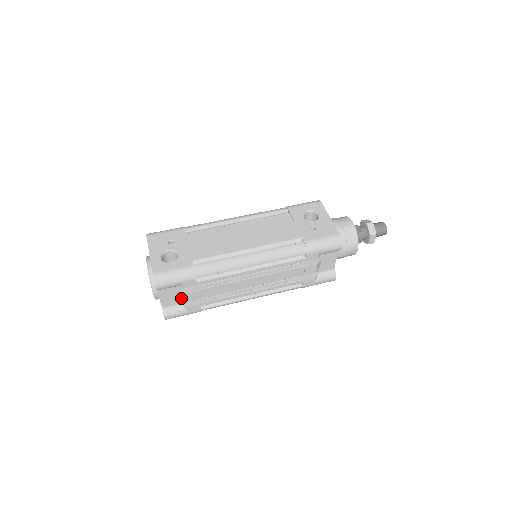
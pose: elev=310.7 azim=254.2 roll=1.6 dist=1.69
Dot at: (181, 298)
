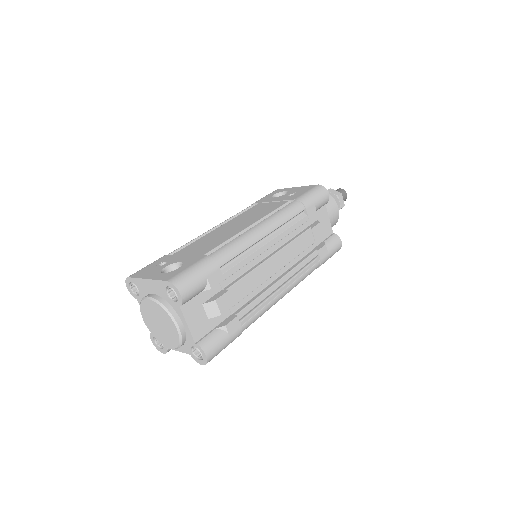
Dot at: (212, 314)
